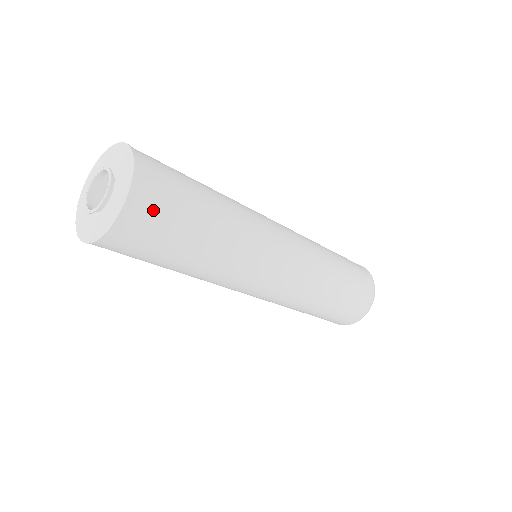
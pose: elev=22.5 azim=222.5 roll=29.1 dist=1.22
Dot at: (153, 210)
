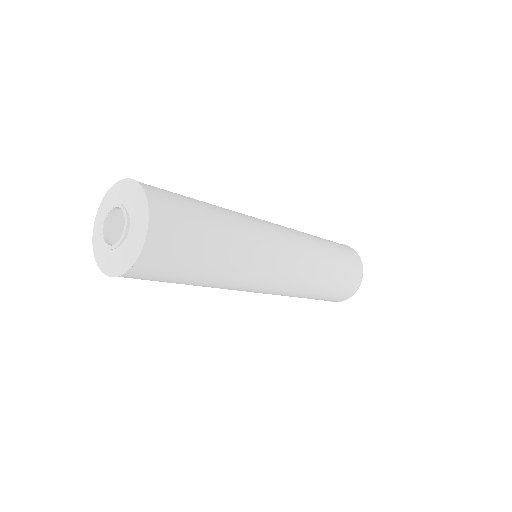
Dot at: (167, 250)
